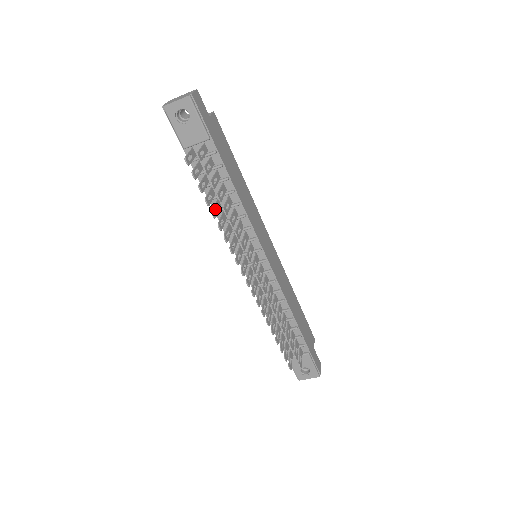
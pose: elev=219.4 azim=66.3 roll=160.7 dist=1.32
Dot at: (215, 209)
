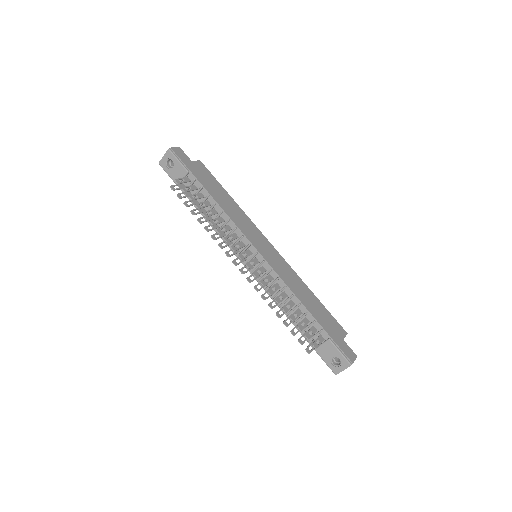
Dot at: (210, 223)
